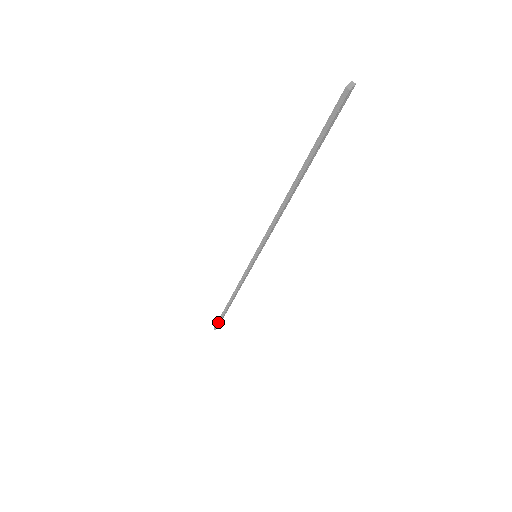
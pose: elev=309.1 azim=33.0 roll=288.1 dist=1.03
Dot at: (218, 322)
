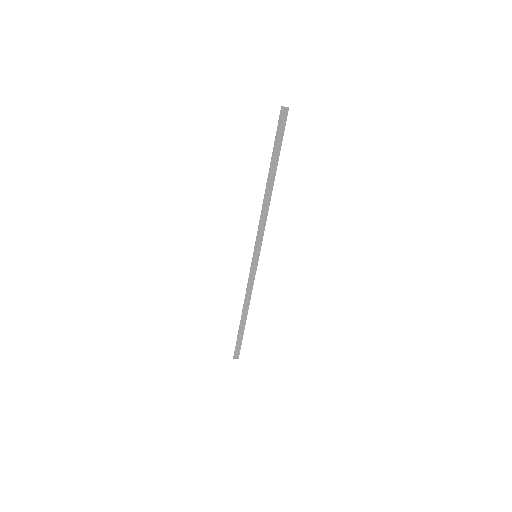
Dot at: (236, 346)
